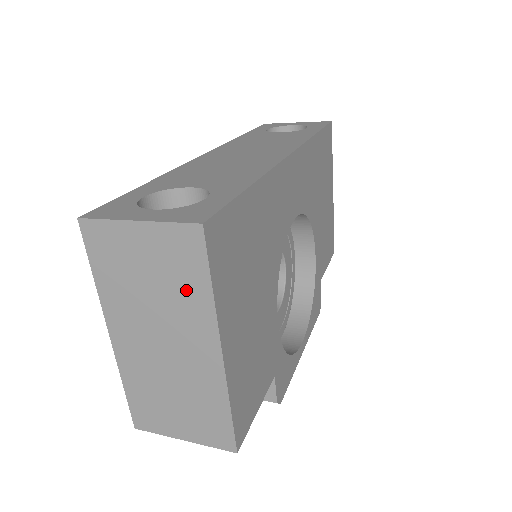
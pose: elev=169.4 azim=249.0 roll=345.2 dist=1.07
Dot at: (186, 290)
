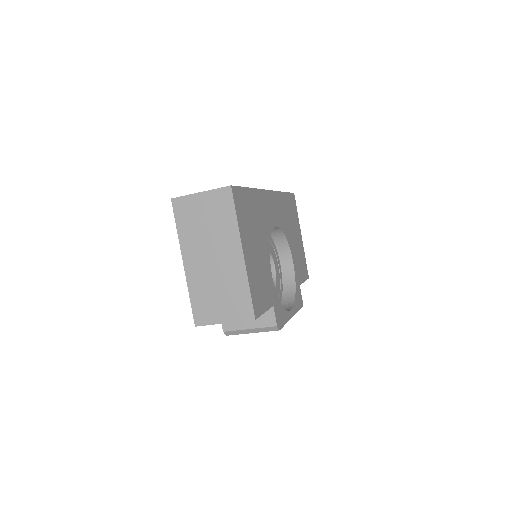
Dot at: (224, 222)
